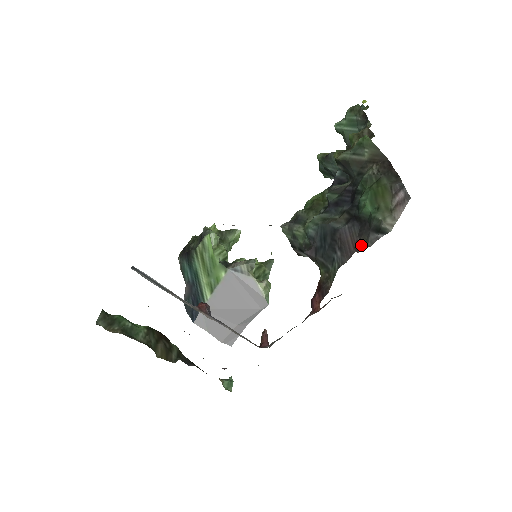
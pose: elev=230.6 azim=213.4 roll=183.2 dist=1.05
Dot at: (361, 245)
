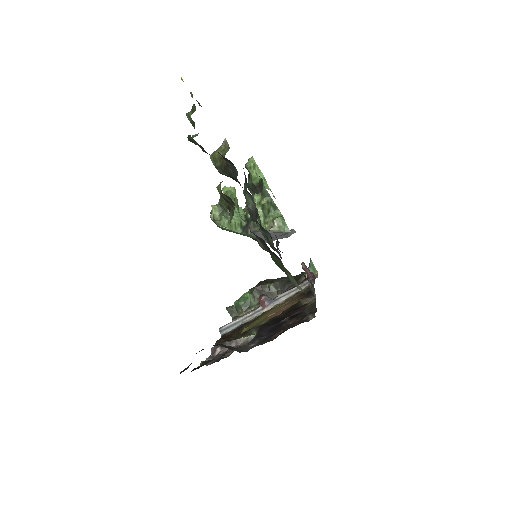
Dot at: occluded
